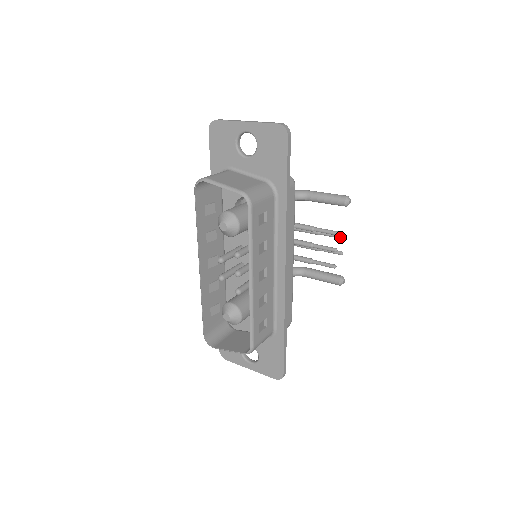
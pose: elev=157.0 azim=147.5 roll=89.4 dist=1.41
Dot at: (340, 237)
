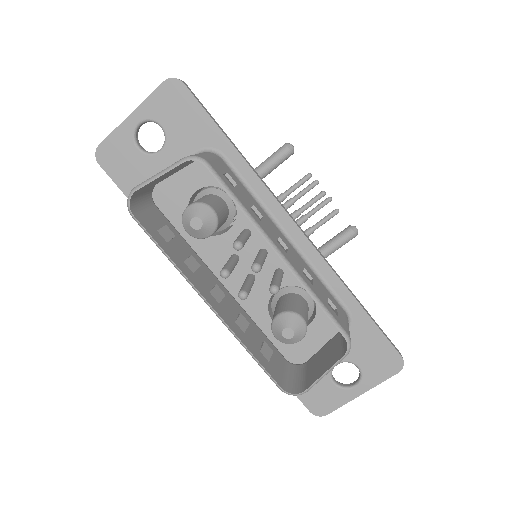
Dot at: (314, 184)
